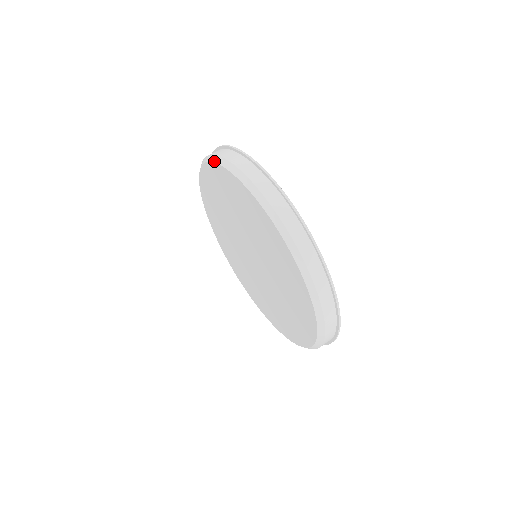
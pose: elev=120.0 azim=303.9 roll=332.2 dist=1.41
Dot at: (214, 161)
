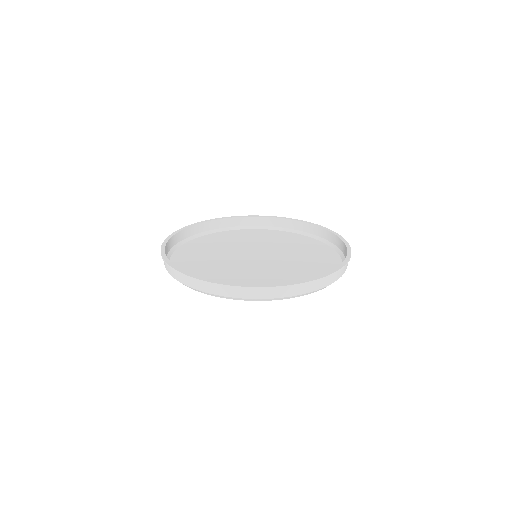
Dot at: occluded
